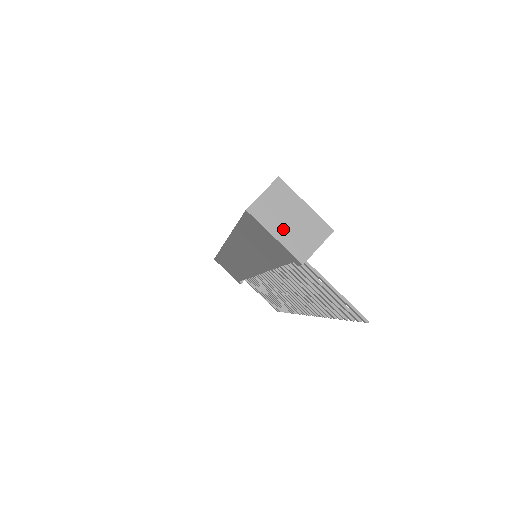
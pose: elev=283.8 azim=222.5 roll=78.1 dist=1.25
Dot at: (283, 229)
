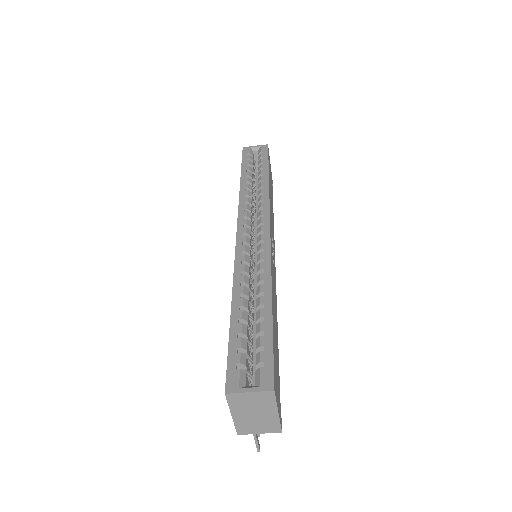
Dot at: (243, 415)
